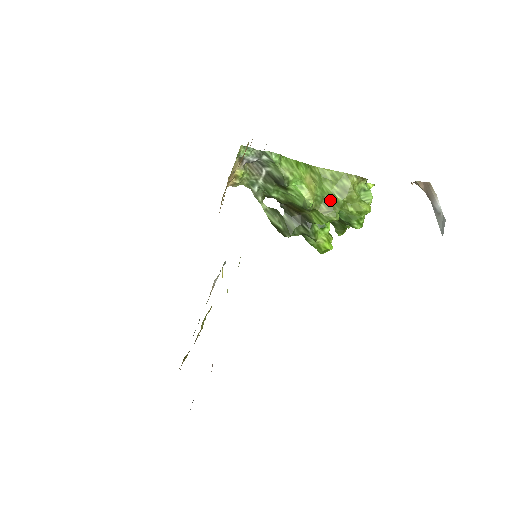
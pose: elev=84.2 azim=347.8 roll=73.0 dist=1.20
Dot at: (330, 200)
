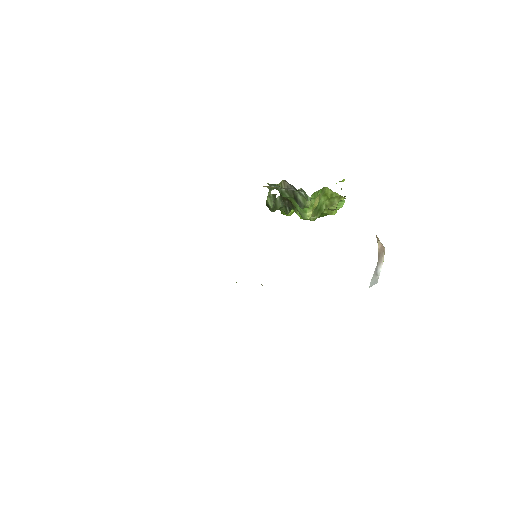
Dot at: (318, 209)
